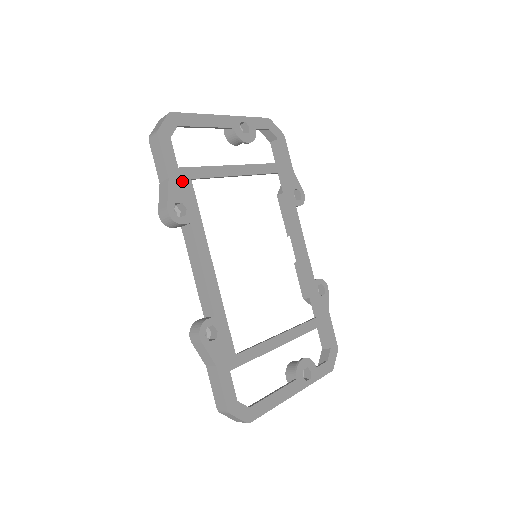
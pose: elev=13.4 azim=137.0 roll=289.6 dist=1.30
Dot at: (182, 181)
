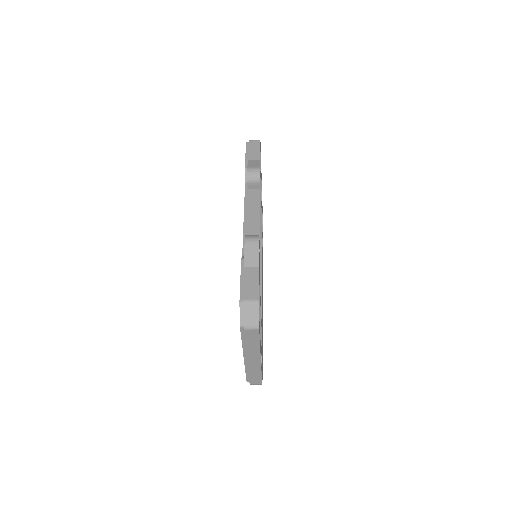
Dot at: occluded
